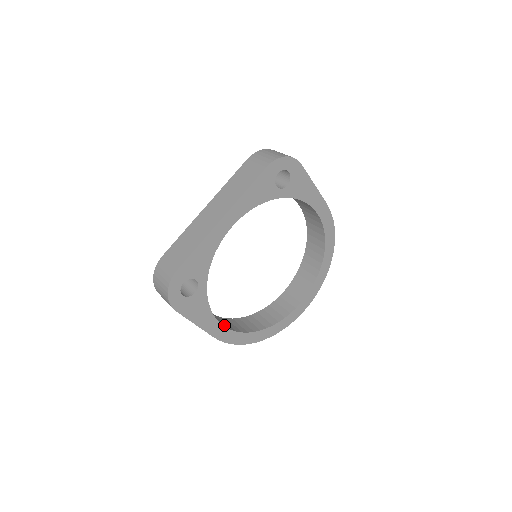
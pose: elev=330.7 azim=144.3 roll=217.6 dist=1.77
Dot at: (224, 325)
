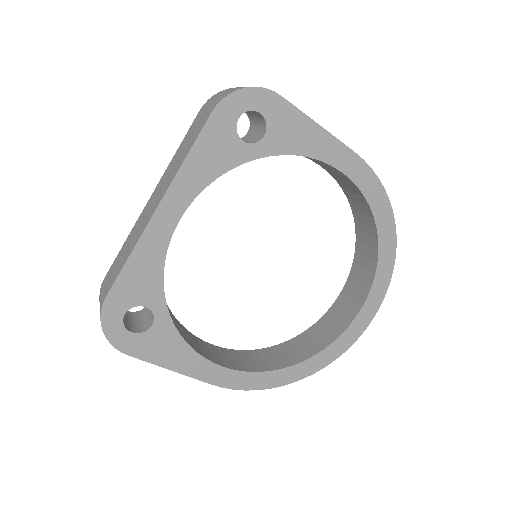
Dot at: (227, 364)
